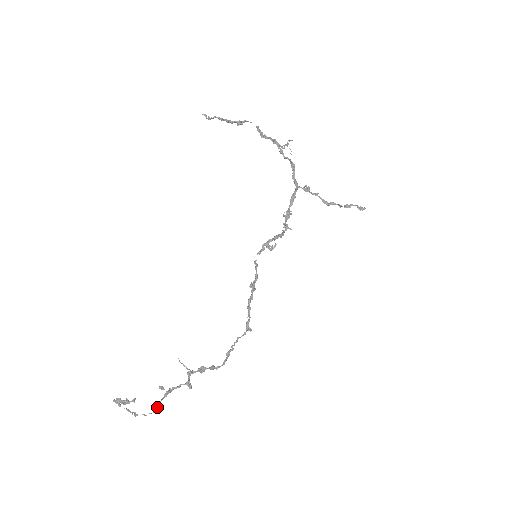
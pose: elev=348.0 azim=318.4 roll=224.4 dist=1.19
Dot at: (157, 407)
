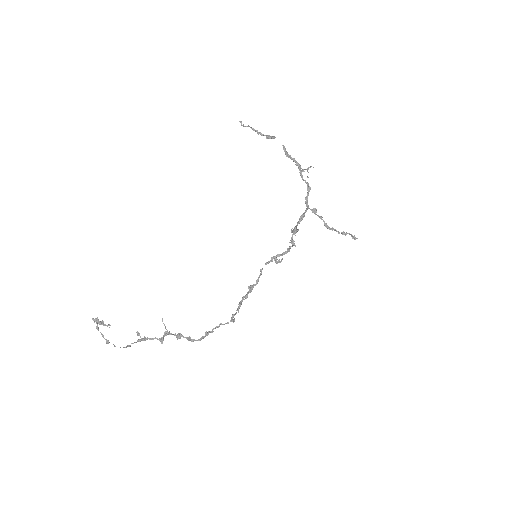
Dot at: (128, 346)
